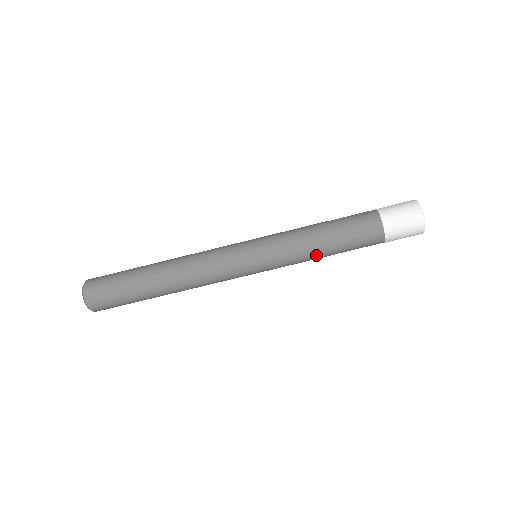
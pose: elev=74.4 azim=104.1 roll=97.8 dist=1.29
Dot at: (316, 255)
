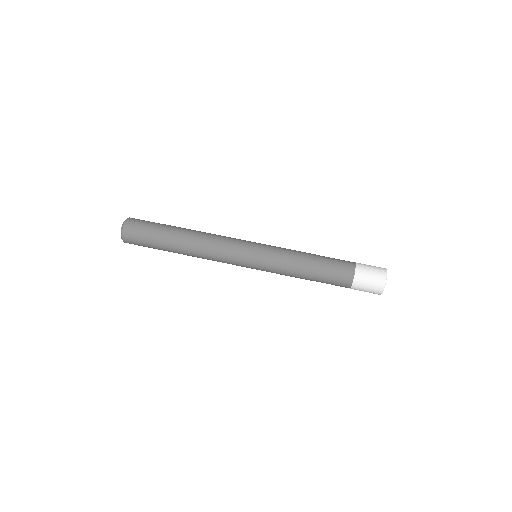
Dot at: (298, 276)
